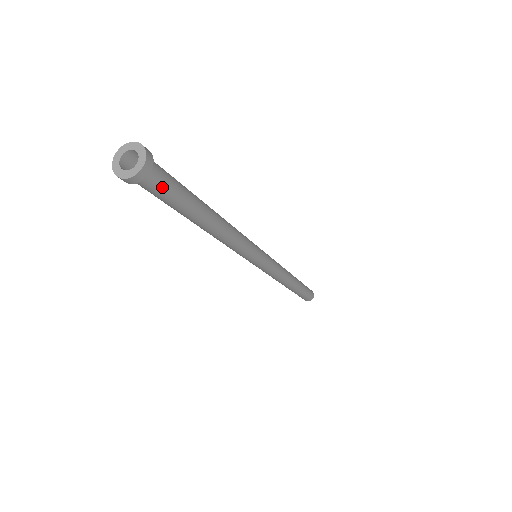
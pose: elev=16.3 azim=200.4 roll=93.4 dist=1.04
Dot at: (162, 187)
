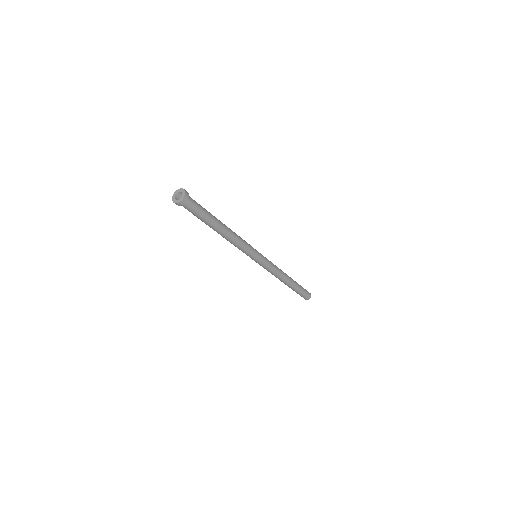
Dot at: (195, 204)
